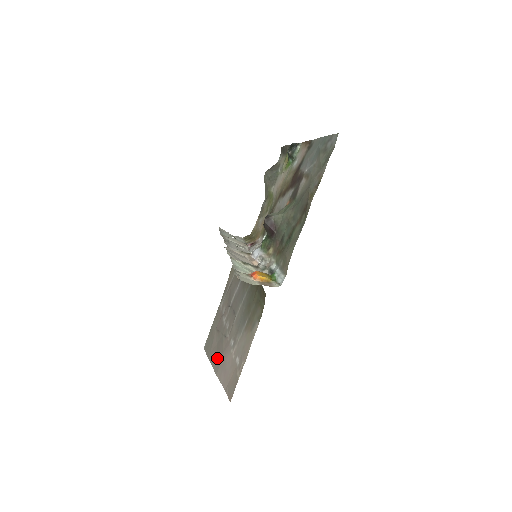
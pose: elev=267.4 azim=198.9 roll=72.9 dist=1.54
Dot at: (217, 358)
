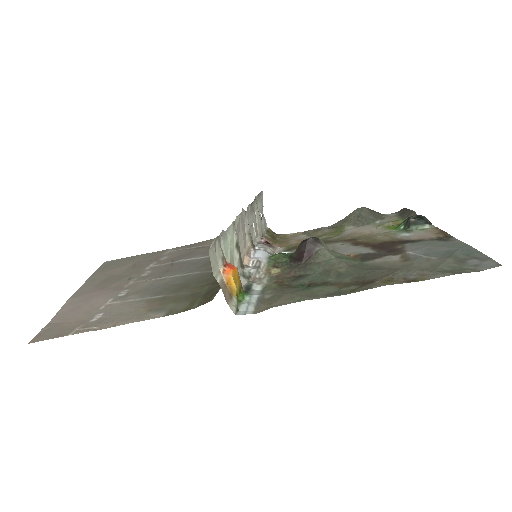
Dot at: (95, 286)
